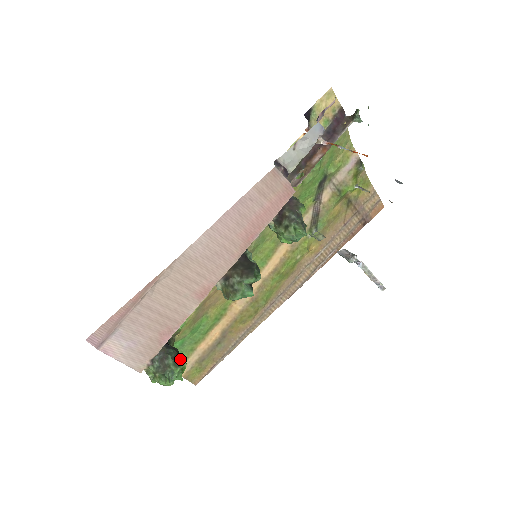
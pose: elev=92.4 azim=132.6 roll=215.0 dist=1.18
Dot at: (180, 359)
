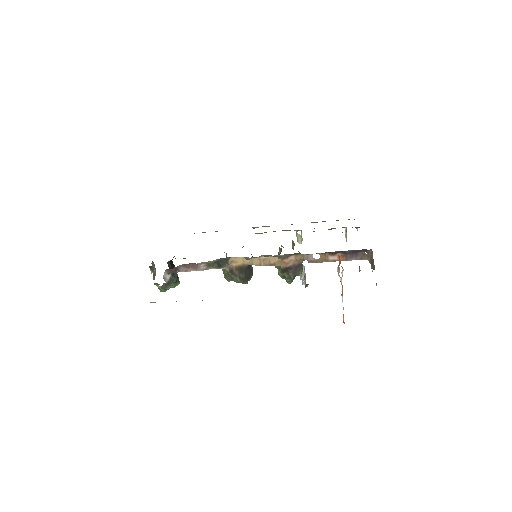
Dot at: (177, 282)
